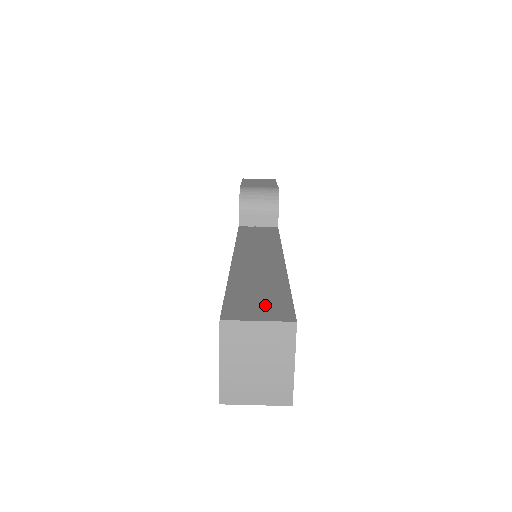
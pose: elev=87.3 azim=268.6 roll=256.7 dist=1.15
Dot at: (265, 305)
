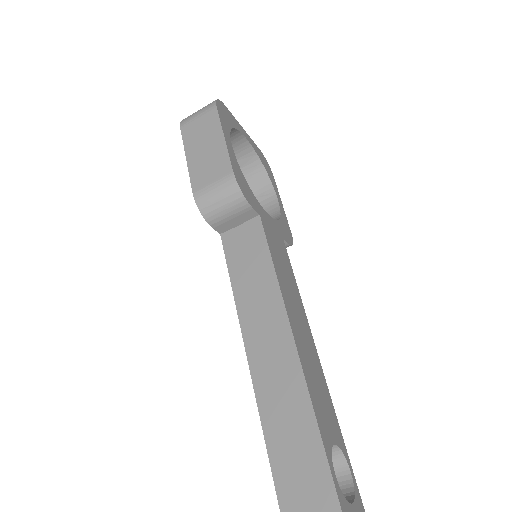
Dot at: (310, 488)
